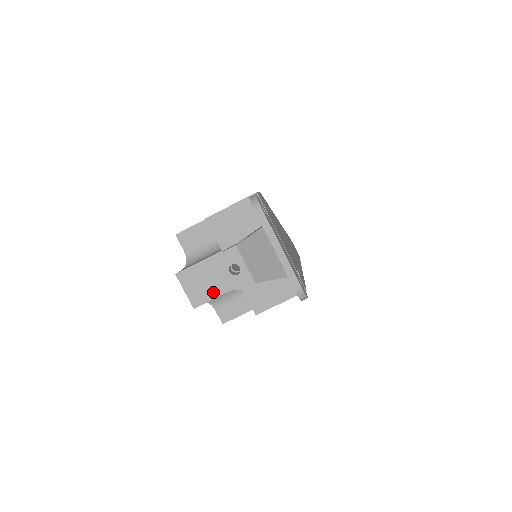
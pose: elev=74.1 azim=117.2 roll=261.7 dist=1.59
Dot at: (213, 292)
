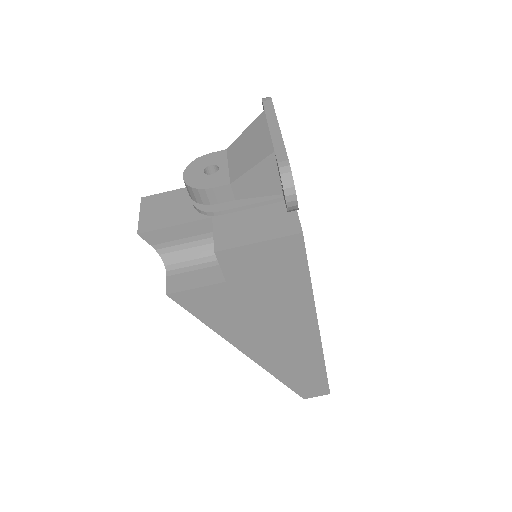
Dot at: (173, 219)
